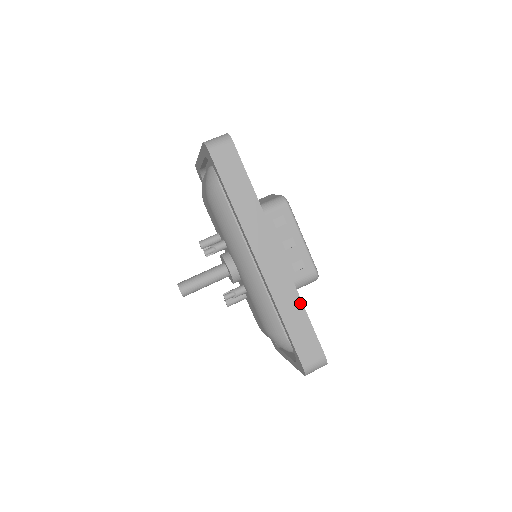
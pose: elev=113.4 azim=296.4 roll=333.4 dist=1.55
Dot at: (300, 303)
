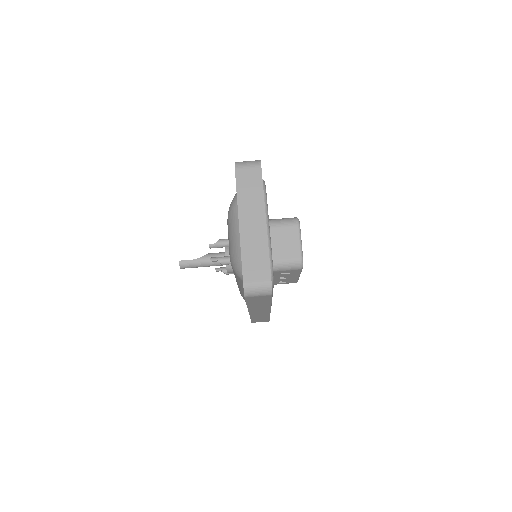
Dot at: occluded
